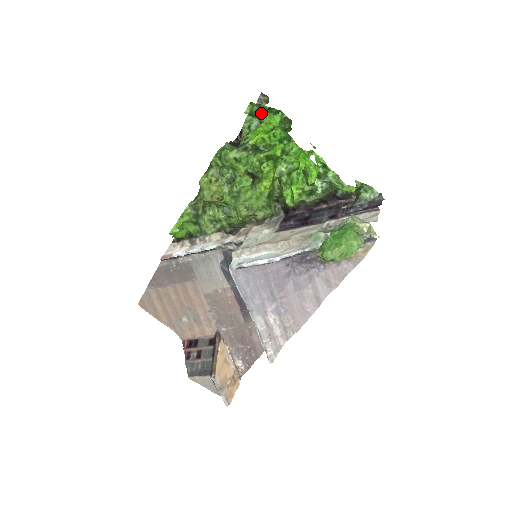
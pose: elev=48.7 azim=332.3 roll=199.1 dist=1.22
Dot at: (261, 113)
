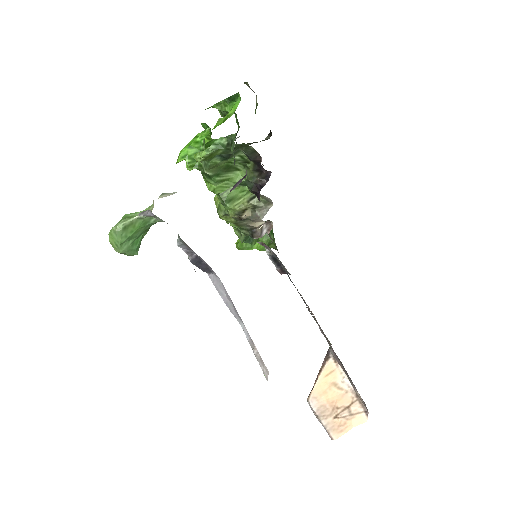
Dot at: (225, 109)
